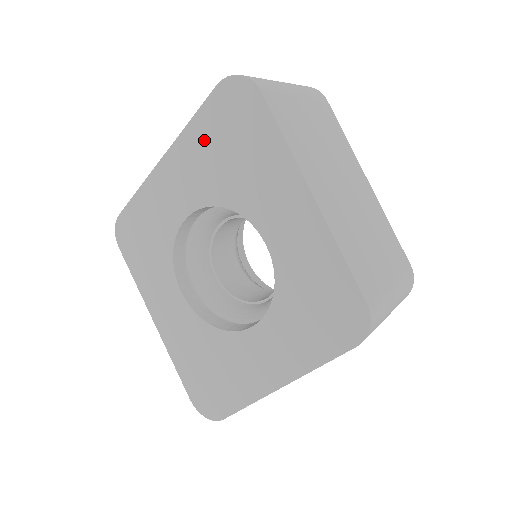
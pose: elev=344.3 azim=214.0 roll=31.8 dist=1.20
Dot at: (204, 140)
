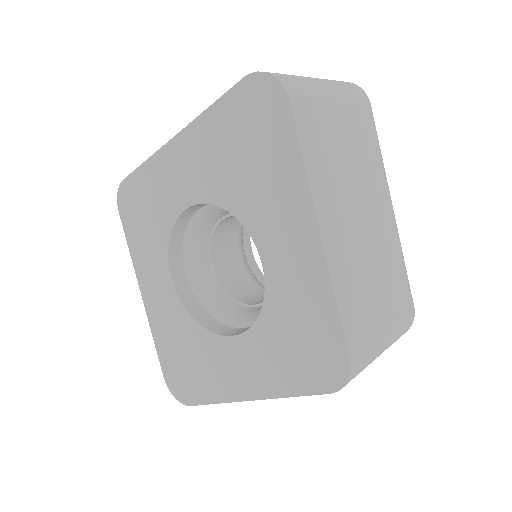
Dot at: (220, 133)
